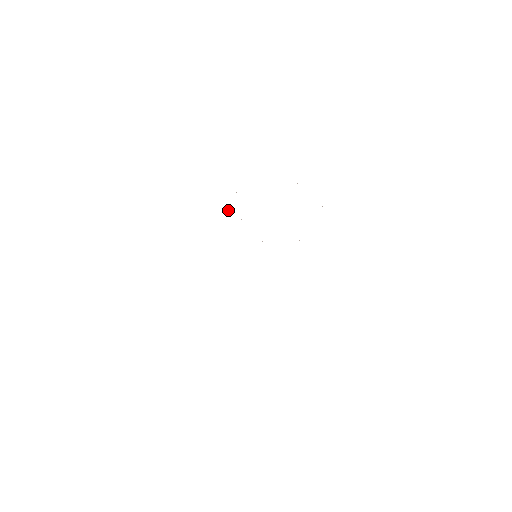
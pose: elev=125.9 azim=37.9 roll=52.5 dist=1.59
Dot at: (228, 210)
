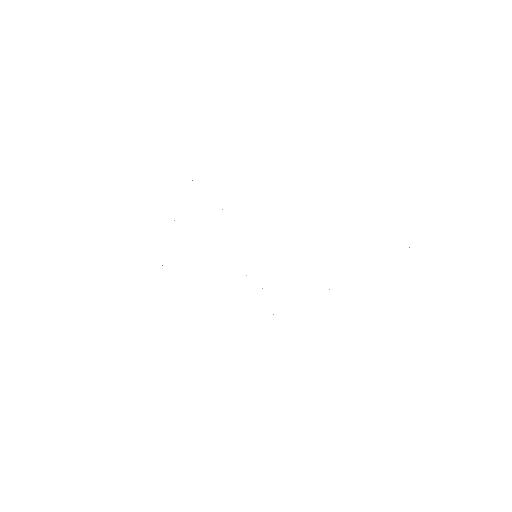
Dot at: occluded
